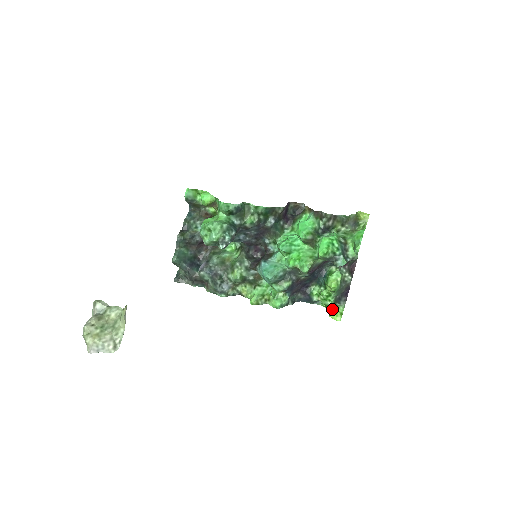
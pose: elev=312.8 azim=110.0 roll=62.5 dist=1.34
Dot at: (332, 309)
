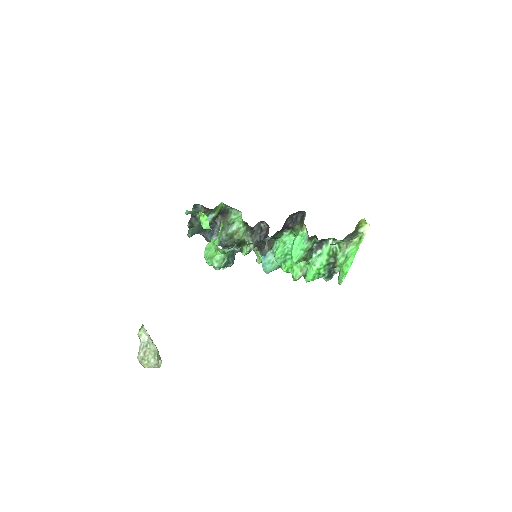
Dot at: occluded
